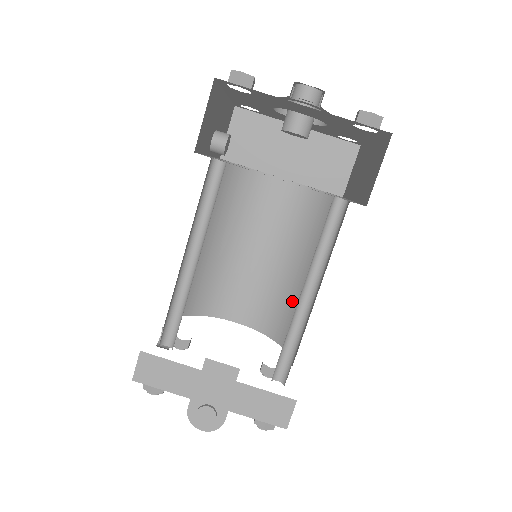
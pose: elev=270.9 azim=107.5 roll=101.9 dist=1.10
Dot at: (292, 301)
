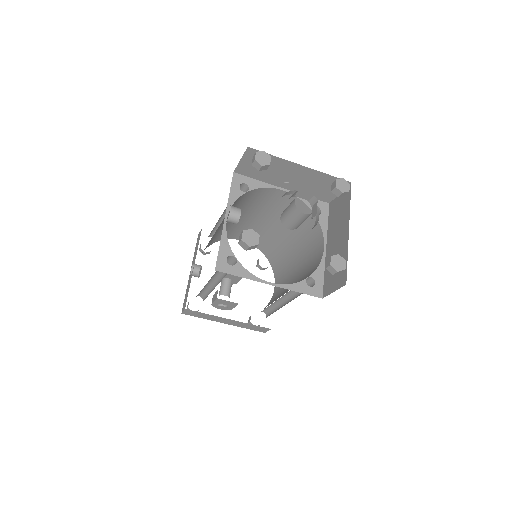
Dot at: (280, 250)
